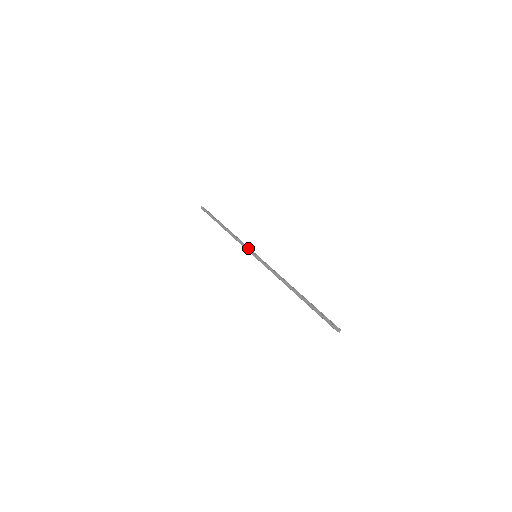
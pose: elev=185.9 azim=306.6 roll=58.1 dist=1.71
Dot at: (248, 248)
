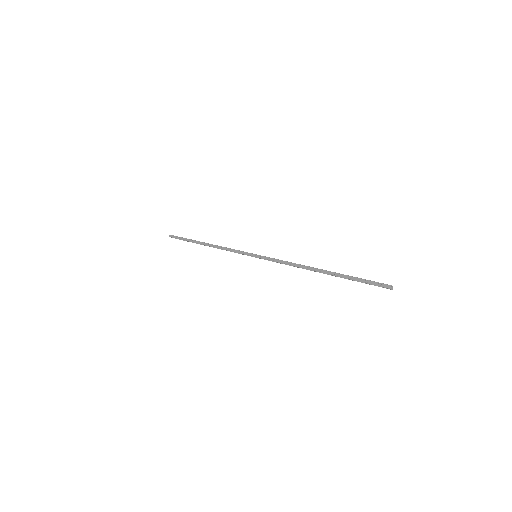
Dot at: occluded
